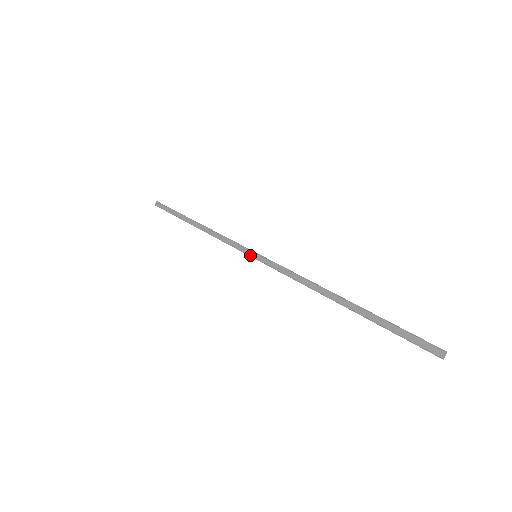
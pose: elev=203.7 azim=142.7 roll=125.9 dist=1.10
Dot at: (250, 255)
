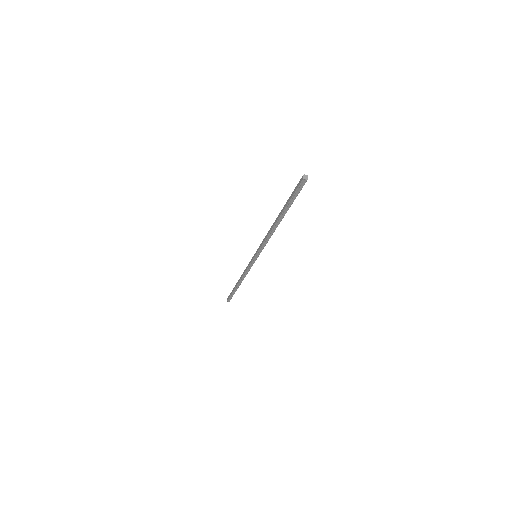
Dot at: (253, 258)
